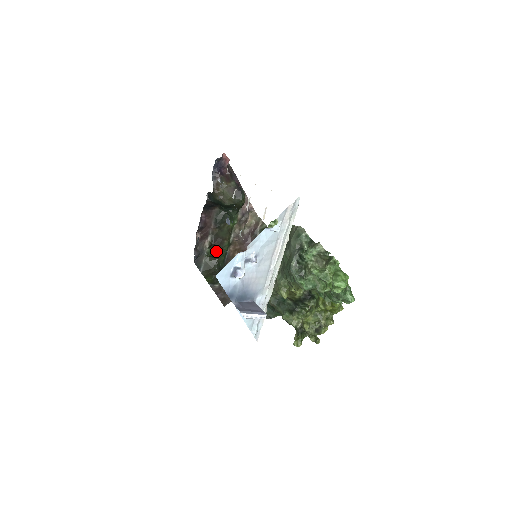
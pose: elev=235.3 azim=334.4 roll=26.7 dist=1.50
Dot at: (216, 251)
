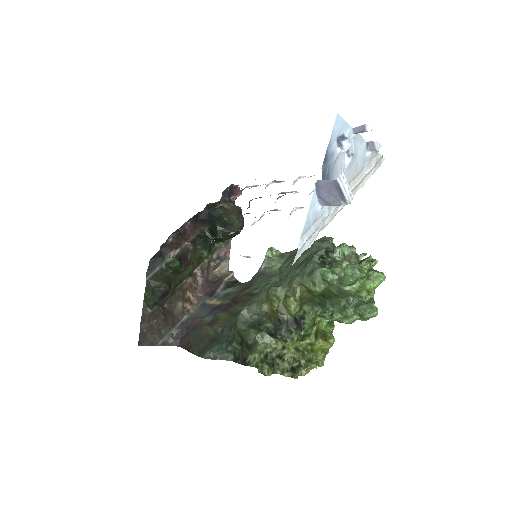
Dot at: (180, 264)
